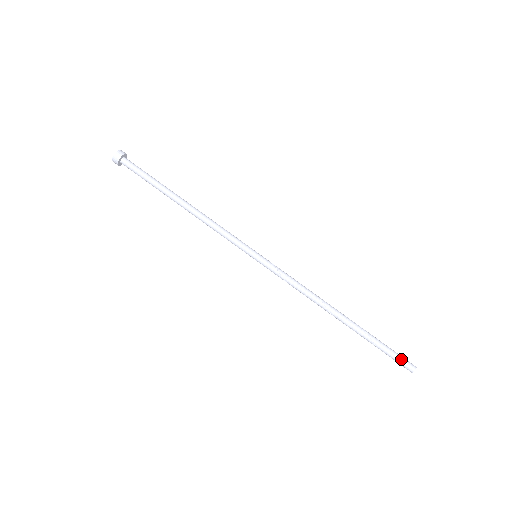
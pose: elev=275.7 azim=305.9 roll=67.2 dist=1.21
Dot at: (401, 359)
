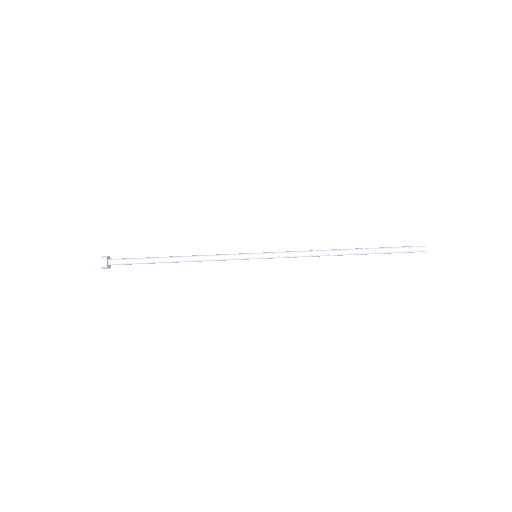
Dot at: (411, 251)
